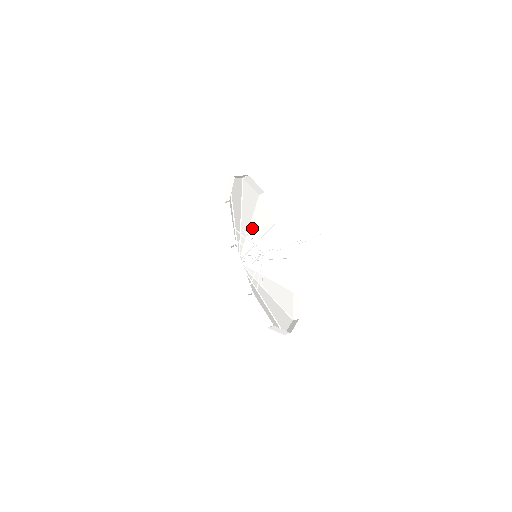
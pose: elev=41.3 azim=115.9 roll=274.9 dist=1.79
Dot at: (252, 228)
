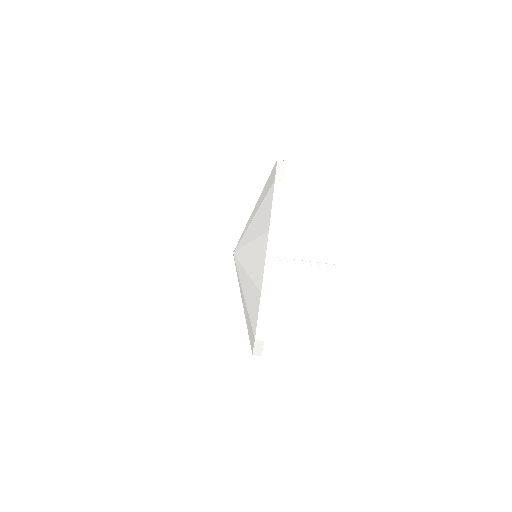
Dot at: occluded
